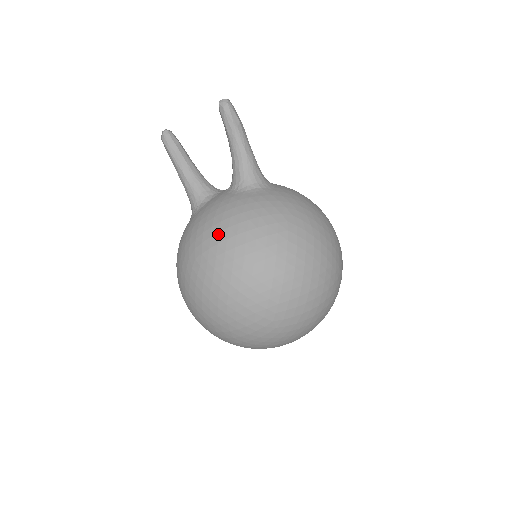
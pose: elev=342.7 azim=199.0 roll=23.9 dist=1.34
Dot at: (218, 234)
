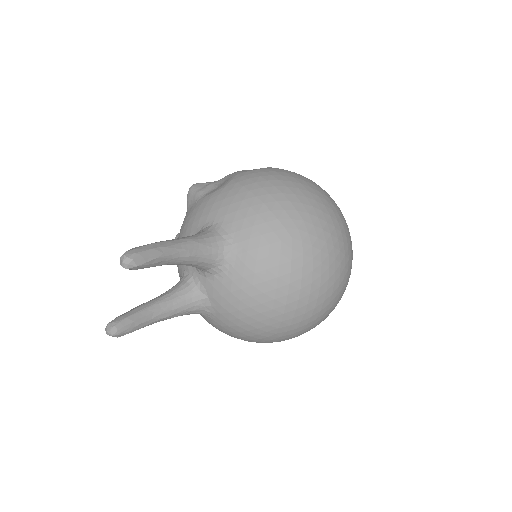
Dot at: (274, 311)
